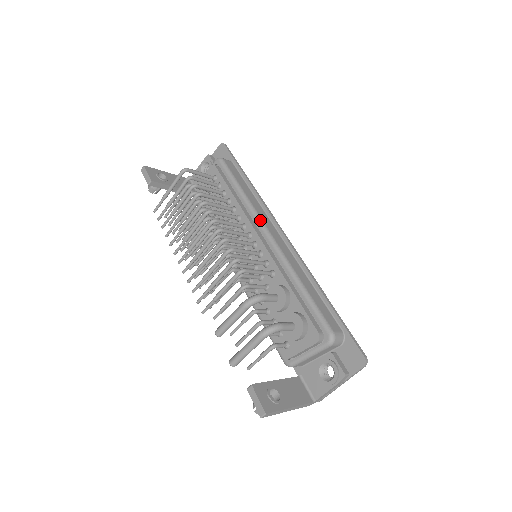
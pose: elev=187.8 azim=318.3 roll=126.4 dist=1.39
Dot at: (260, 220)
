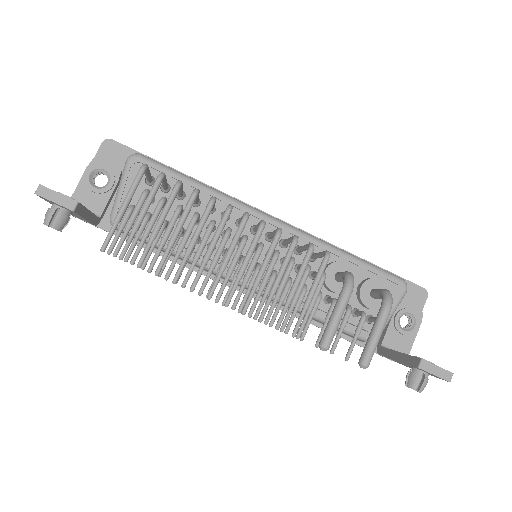
Dot at: (254, 208)
